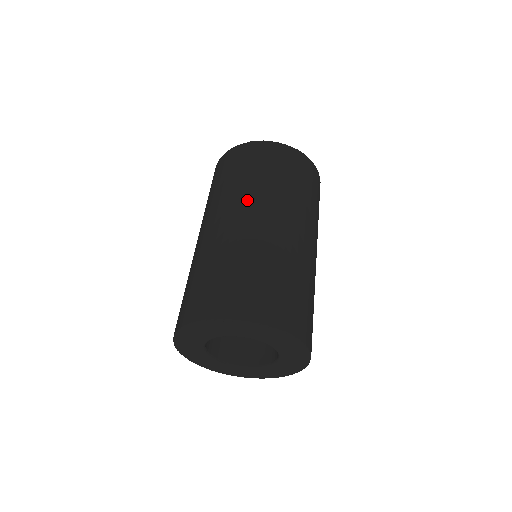
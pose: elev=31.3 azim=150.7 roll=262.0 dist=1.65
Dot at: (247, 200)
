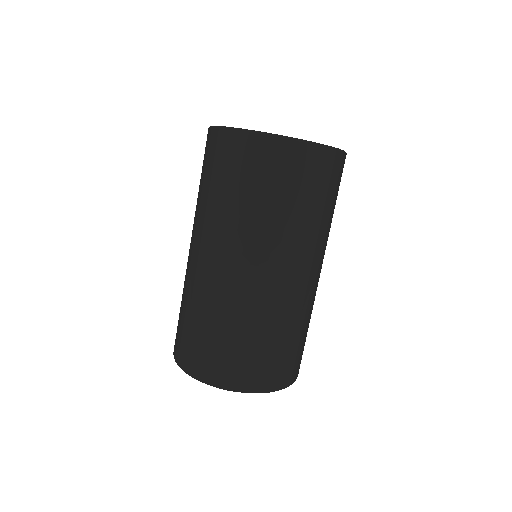
Dot at: (239, 242)
